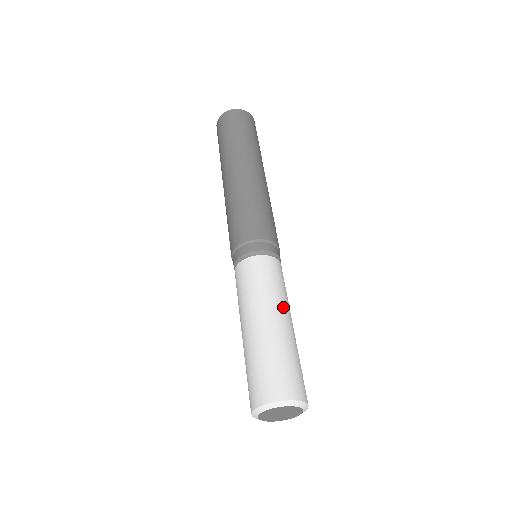
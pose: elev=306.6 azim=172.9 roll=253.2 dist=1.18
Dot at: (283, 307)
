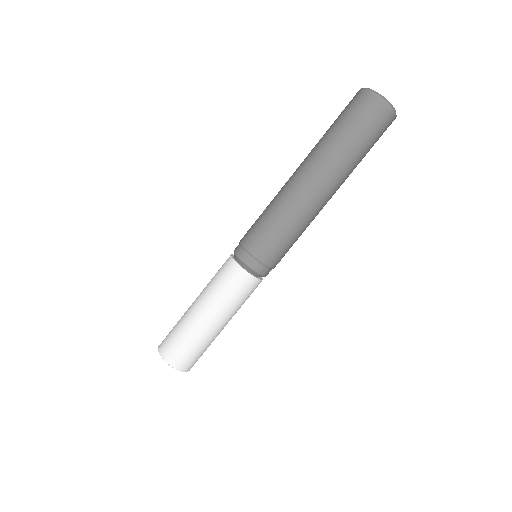
Dot at: occluded
